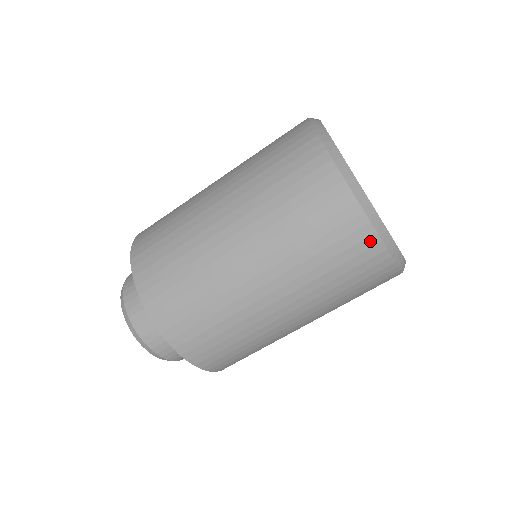
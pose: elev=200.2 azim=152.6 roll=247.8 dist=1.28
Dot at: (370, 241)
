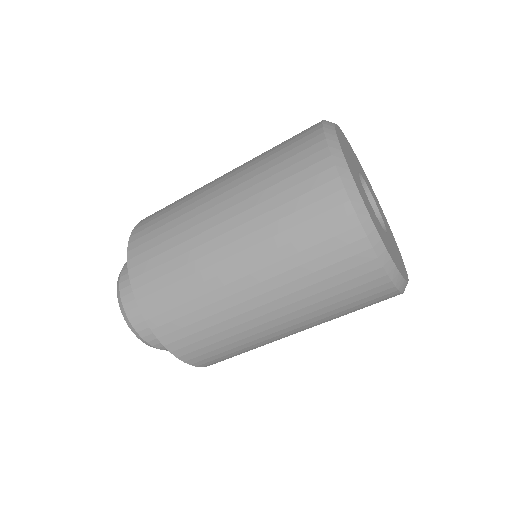
Dot at: occluded
